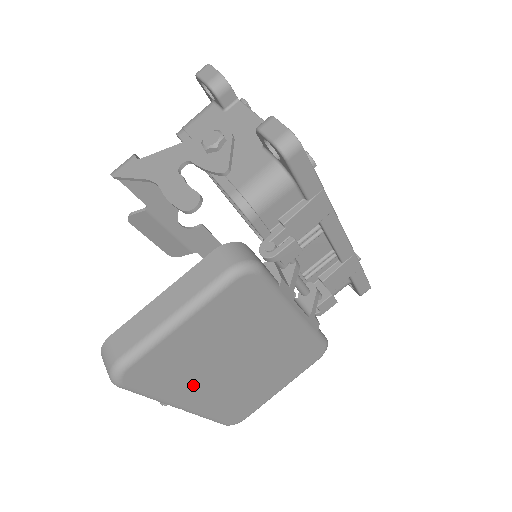
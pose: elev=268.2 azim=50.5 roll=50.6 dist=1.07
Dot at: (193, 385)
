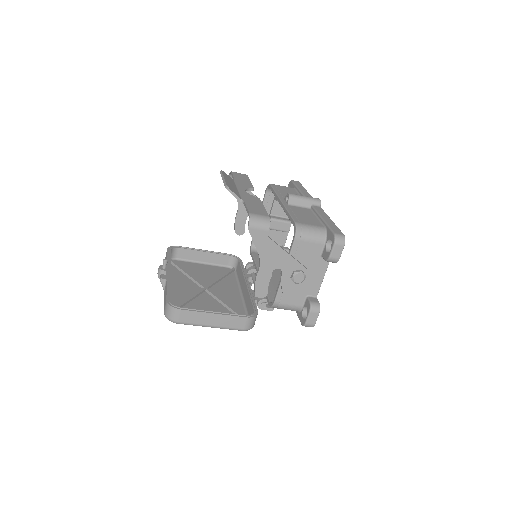
Dot at: (183, 297)
